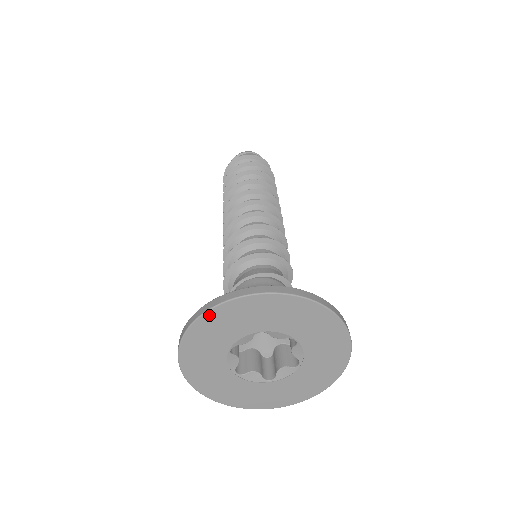
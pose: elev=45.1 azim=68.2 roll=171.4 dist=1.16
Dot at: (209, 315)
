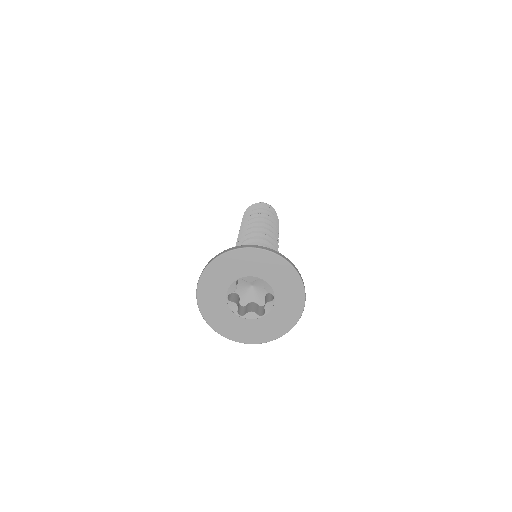
Dot at: (204, 276)
